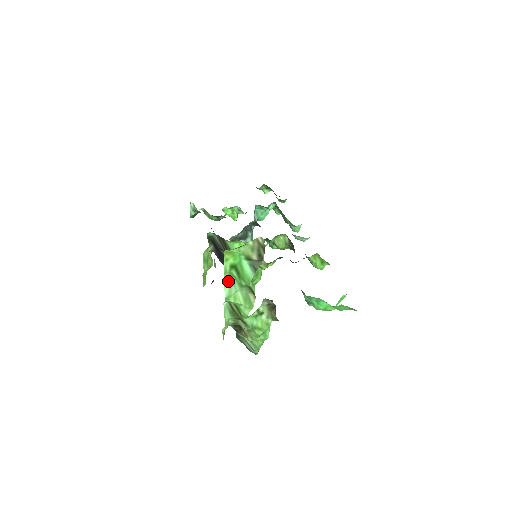
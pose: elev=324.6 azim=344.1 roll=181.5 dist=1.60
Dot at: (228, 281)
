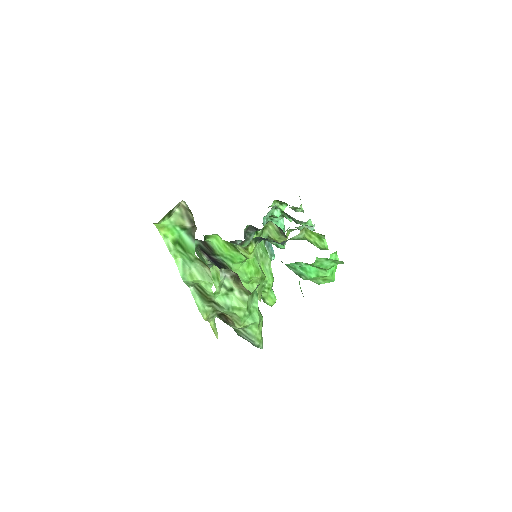
Dot at: (180, 261)
